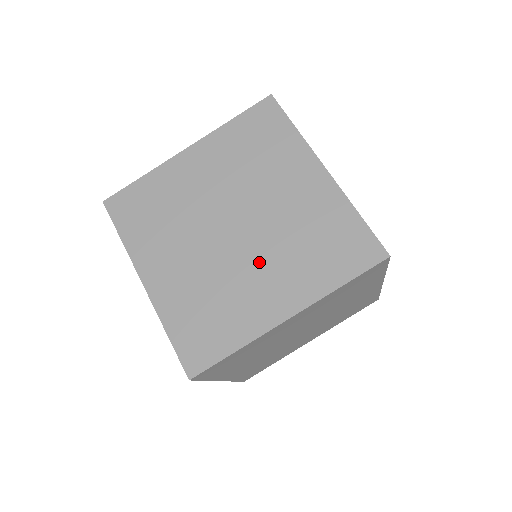
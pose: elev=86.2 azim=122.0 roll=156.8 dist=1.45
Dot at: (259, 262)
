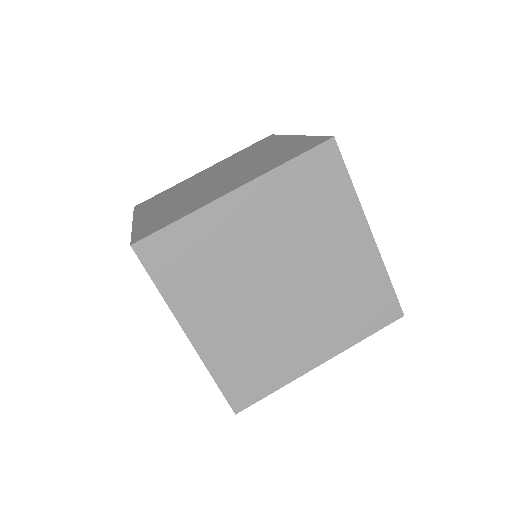
Dot at: (303, 318)
